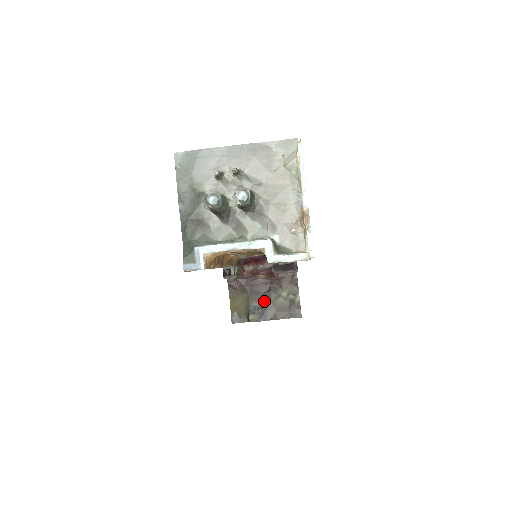
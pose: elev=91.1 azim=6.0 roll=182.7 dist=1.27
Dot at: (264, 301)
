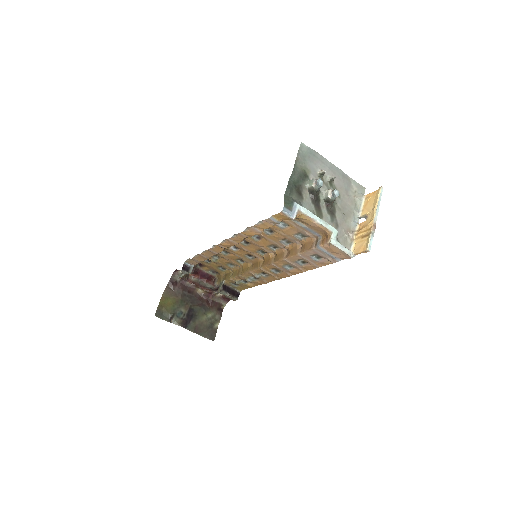
Dot at: (191, 312)
